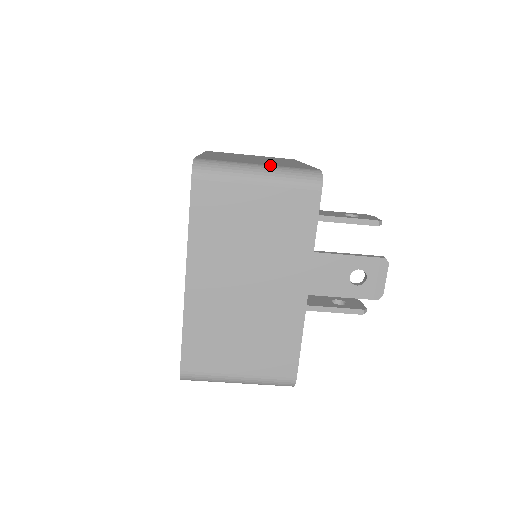
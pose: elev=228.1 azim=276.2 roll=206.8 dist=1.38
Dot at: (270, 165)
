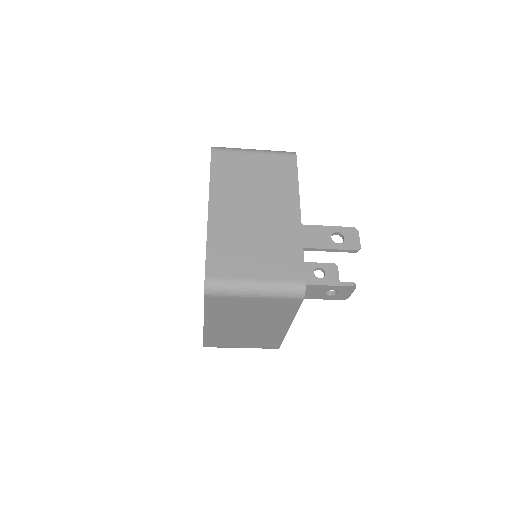
Dot at: (265, 280)
